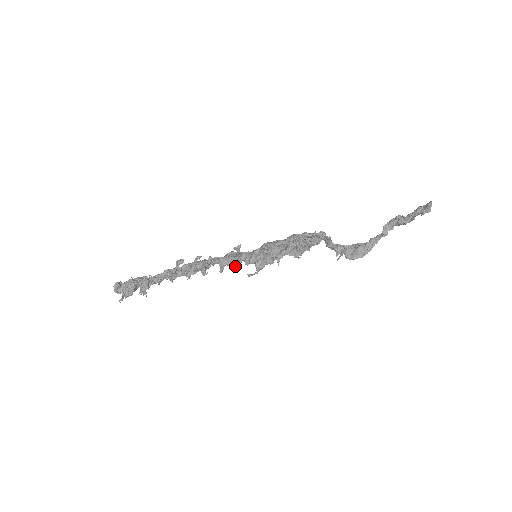
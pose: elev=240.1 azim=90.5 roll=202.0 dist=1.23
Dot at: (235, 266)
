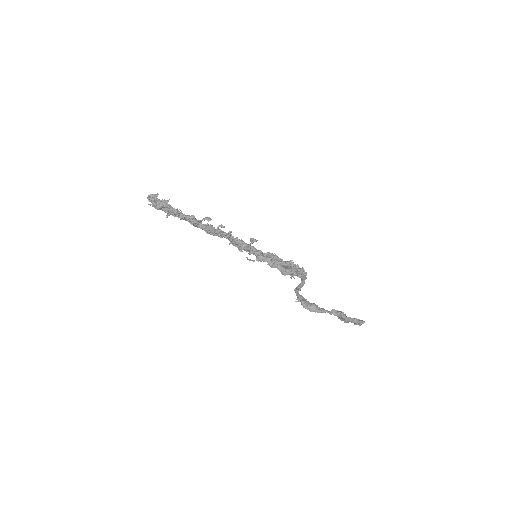
Dot at: occluded
